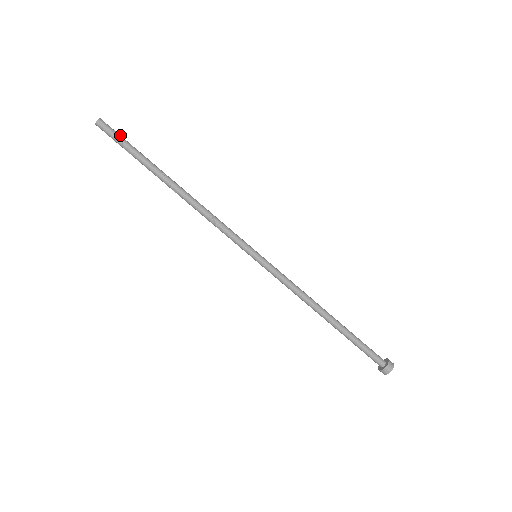
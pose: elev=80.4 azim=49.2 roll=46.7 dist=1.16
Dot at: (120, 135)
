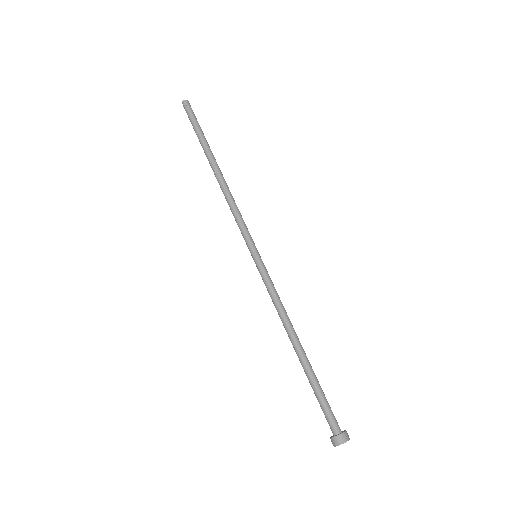
Dot at: (196, 119)
